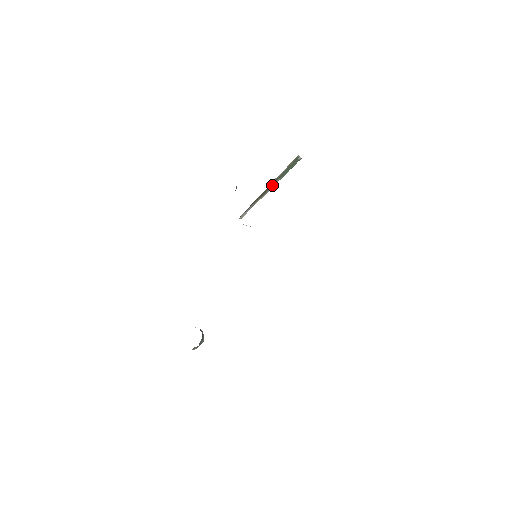
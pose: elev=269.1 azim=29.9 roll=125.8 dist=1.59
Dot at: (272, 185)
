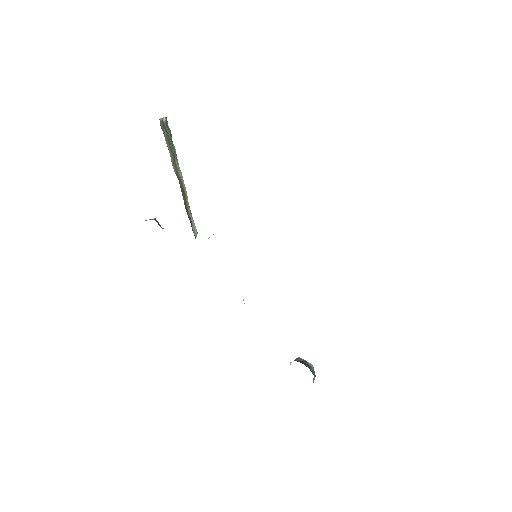
Dot at: (179, 175)
